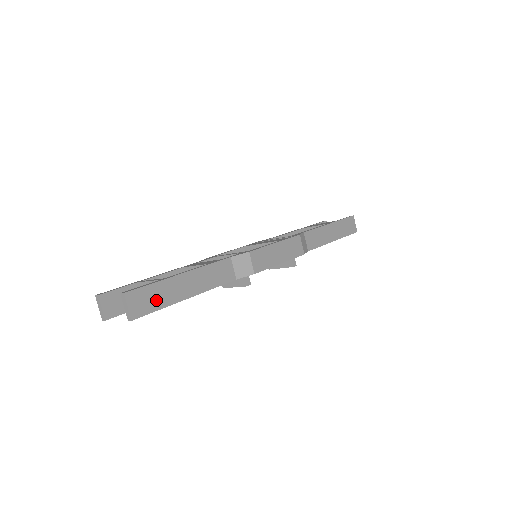
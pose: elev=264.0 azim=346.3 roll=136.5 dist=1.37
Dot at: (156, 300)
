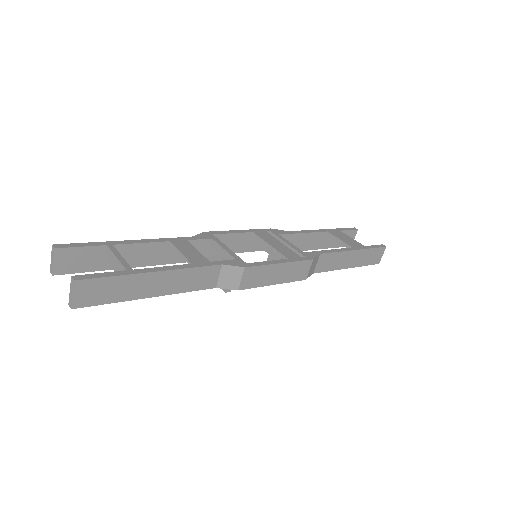
Dot at: (110, 293)
